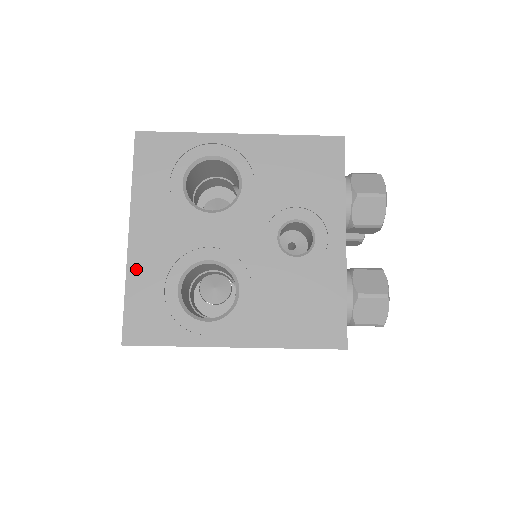
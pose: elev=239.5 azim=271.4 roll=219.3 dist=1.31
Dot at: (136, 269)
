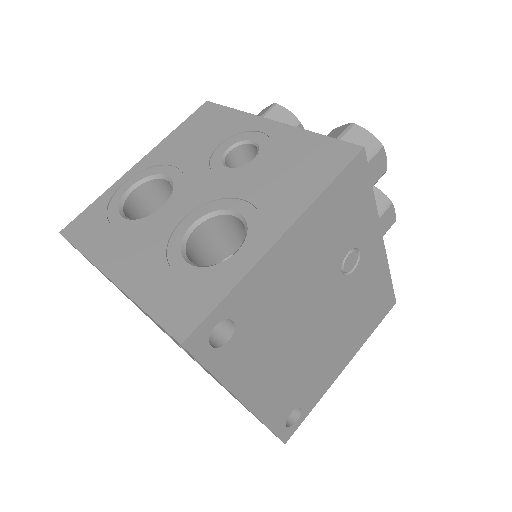
Dot at: (138, 289)
